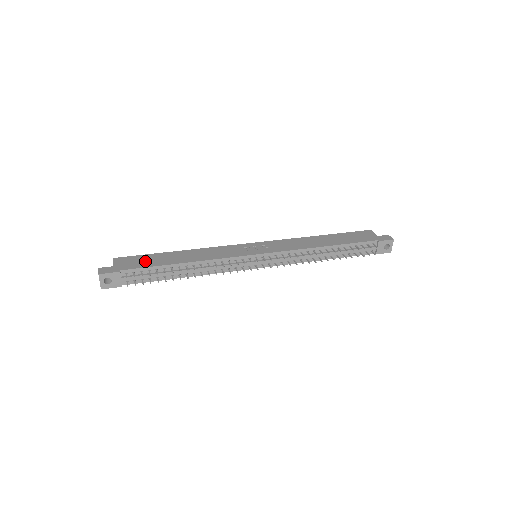
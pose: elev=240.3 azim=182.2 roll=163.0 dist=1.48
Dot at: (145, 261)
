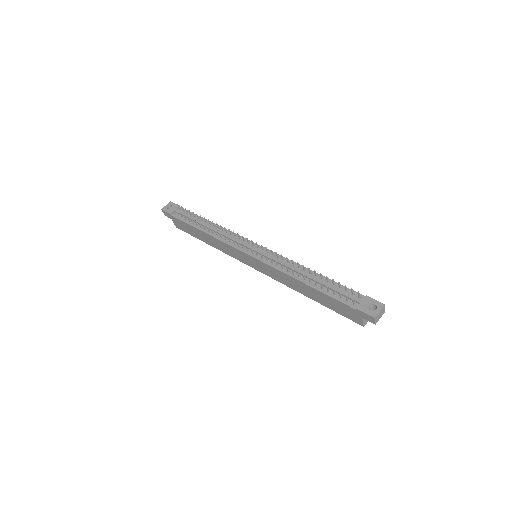
Dot at: occluded
